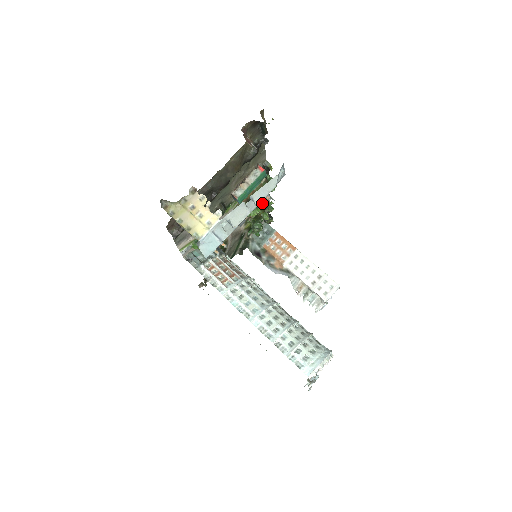
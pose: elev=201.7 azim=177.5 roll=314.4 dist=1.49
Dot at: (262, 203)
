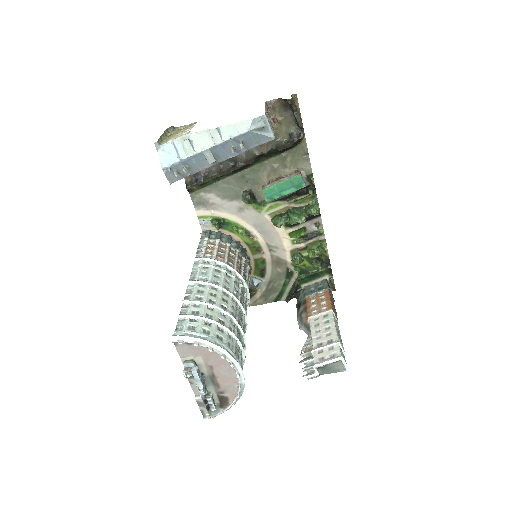
Dot at: (295, 217)
